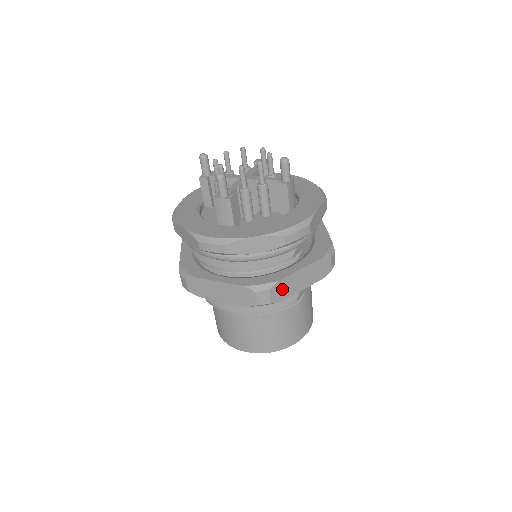
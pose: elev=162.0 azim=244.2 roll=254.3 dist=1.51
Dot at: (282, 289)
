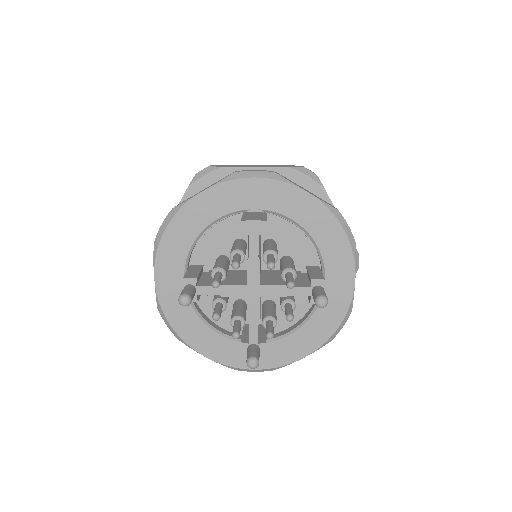
Dot at: occluded
